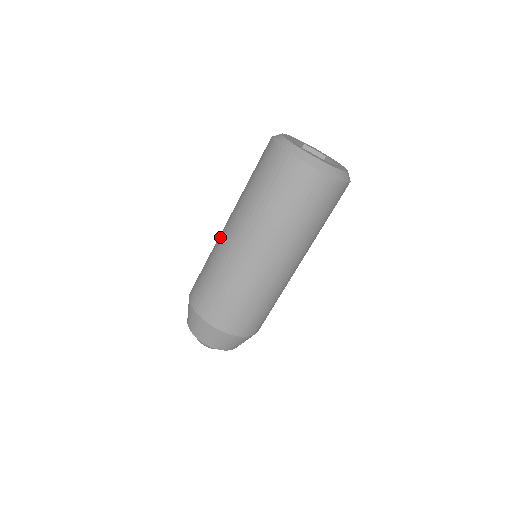
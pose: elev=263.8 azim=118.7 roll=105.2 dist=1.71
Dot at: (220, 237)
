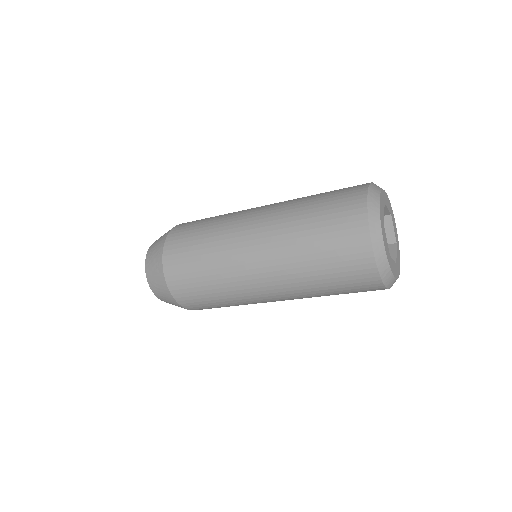
Dot at: (243, 213)
